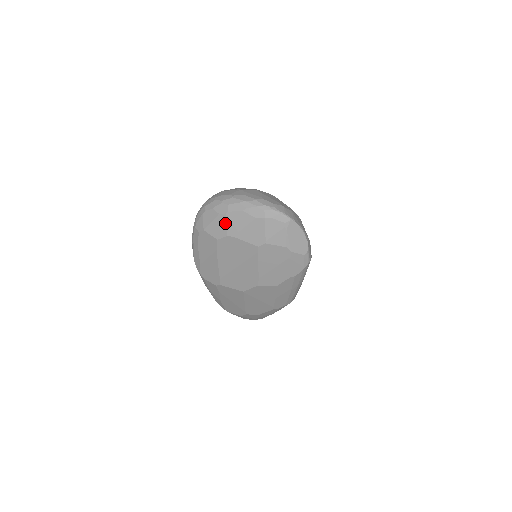
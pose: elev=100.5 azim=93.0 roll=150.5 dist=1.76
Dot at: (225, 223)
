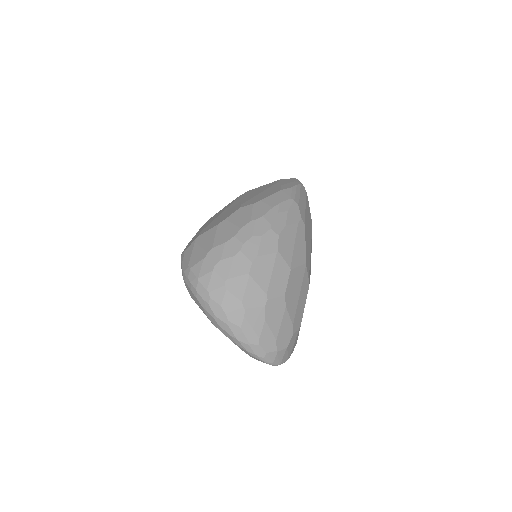
Dot at: (212, 323)
